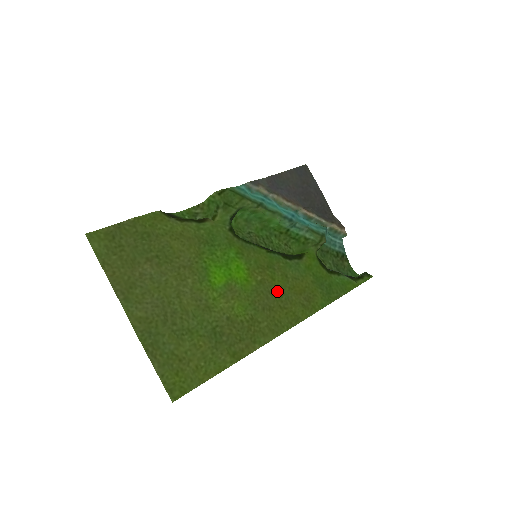
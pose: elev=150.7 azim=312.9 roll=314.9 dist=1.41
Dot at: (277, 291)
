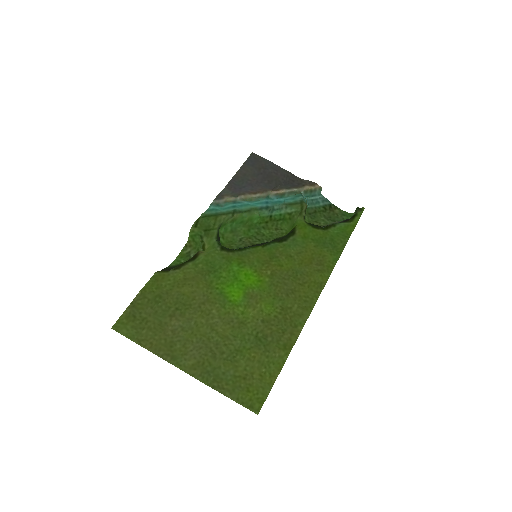
Dot at: (290, 273)
